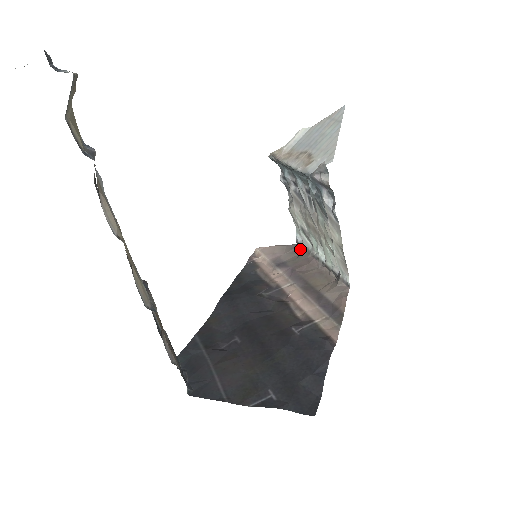
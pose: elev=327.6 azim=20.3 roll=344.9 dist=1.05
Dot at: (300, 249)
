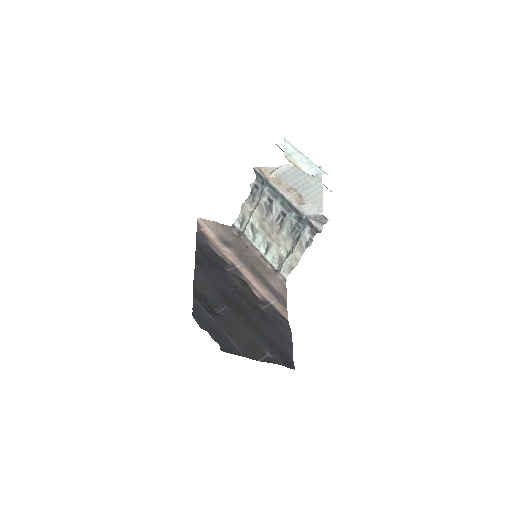
Dot at: (236, 233)
